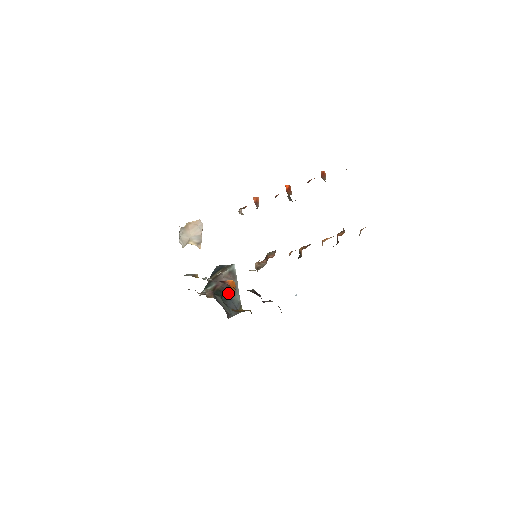
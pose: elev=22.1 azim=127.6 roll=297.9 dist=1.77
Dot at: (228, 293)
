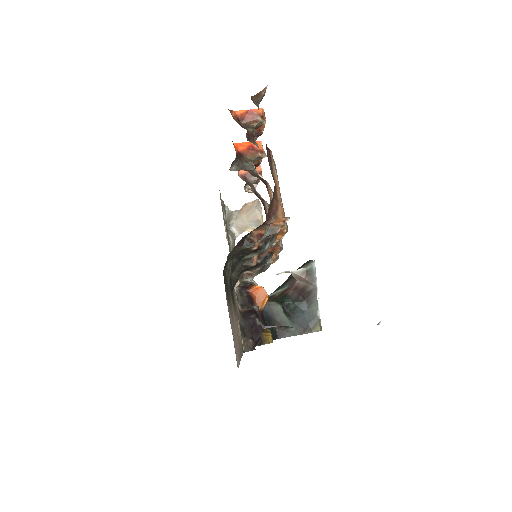
Dot at: (300, 301)
